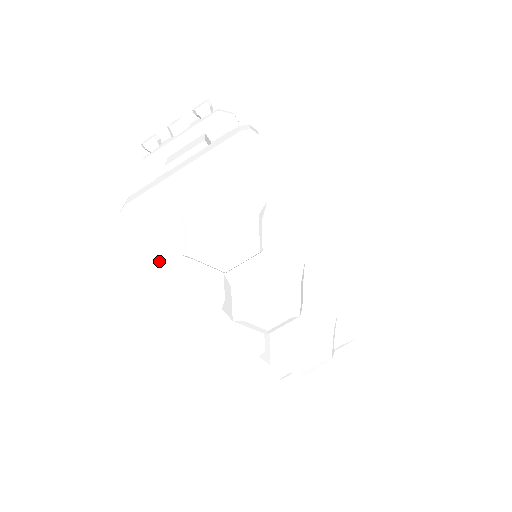
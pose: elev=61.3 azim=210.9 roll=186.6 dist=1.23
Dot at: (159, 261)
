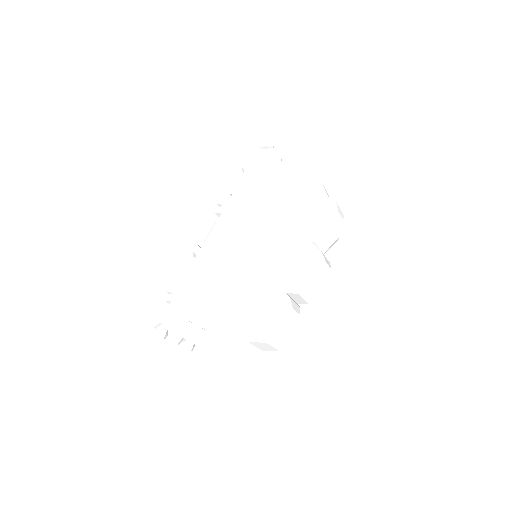
Dot at: (303, 196)
